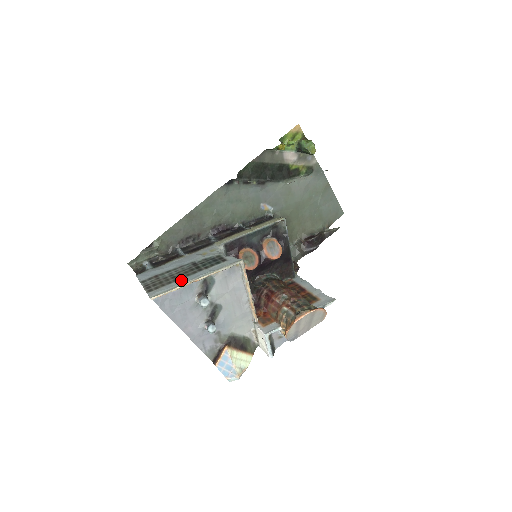
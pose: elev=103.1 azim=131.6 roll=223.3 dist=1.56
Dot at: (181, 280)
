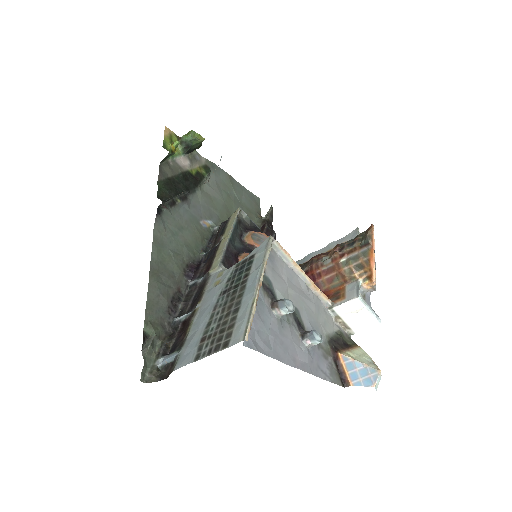
Dot at: (243, 302)
